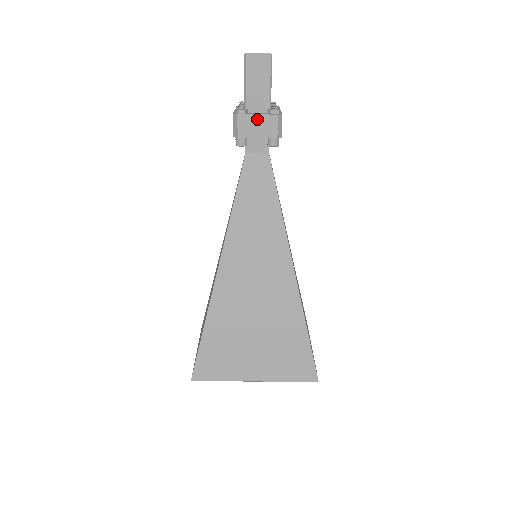
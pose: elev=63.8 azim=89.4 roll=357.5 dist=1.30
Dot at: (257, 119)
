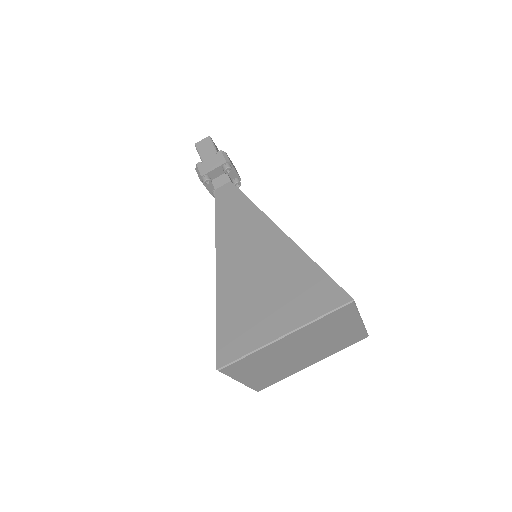
Dot at: (210, 161)
